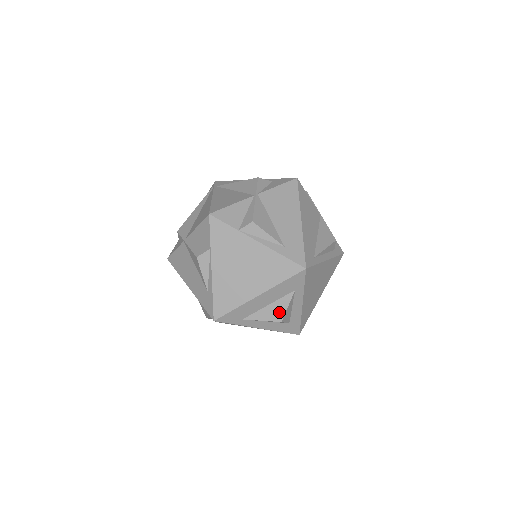
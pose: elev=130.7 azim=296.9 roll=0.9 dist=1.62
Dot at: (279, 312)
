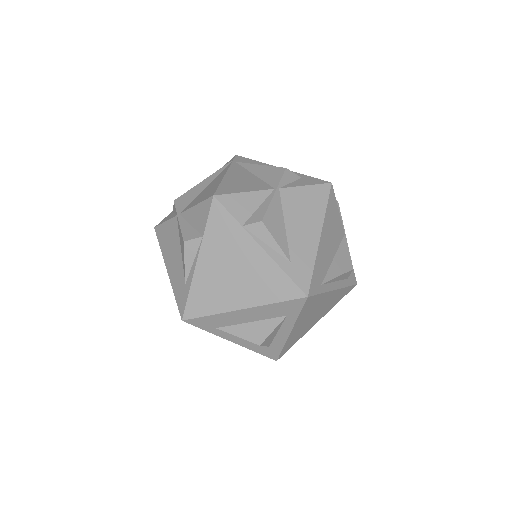
Dot at: (261, 334)
